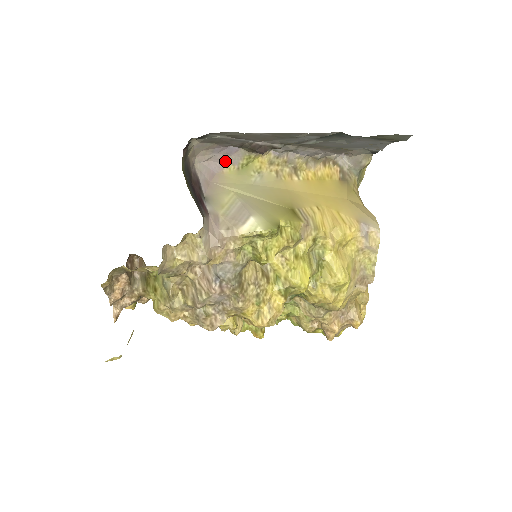
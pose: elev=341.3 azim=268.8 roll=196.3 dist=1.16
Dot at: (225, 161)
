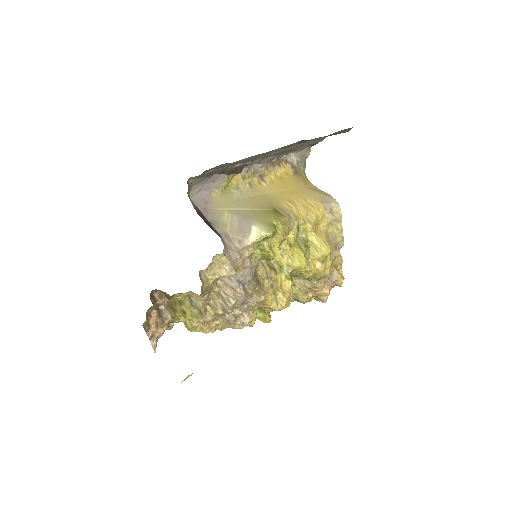
Dot at: (211, 188)
